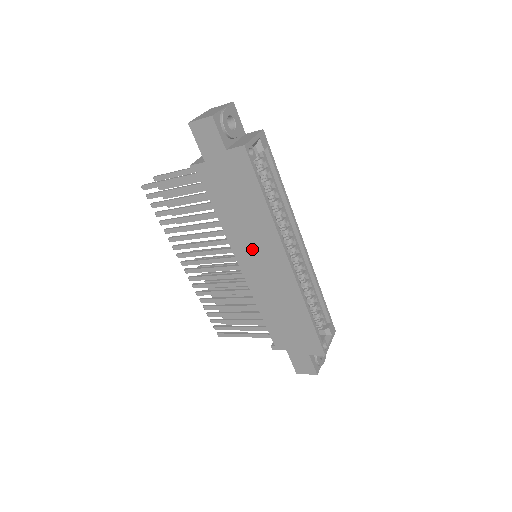
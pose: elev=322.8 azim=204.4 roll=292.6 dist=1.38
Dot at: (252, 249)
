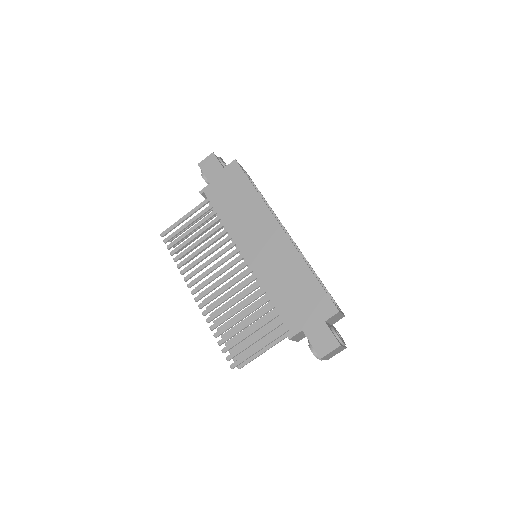
Dot at: (251, 233)
